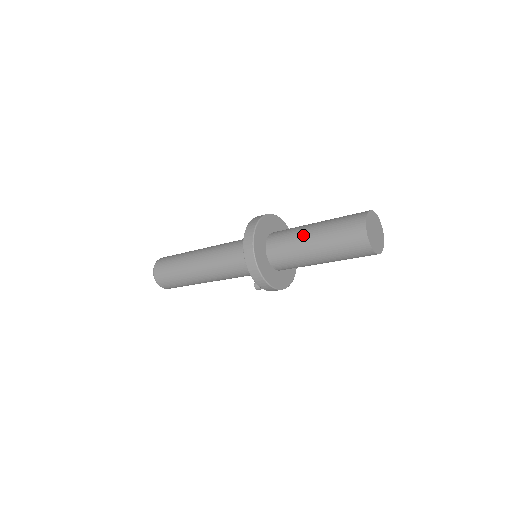
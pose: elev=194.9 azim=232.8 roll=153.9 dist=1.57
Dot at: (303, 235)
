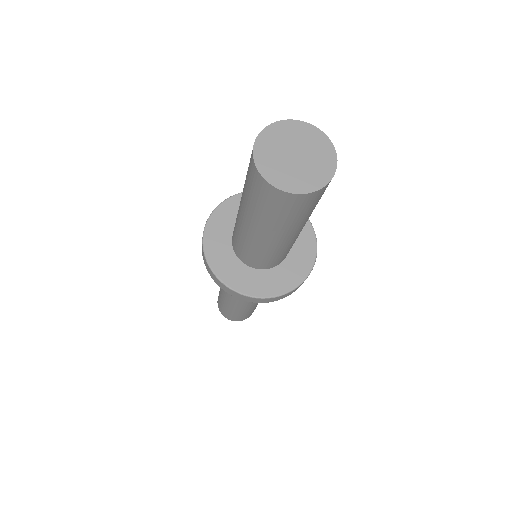
Dot at: (238, 214)
